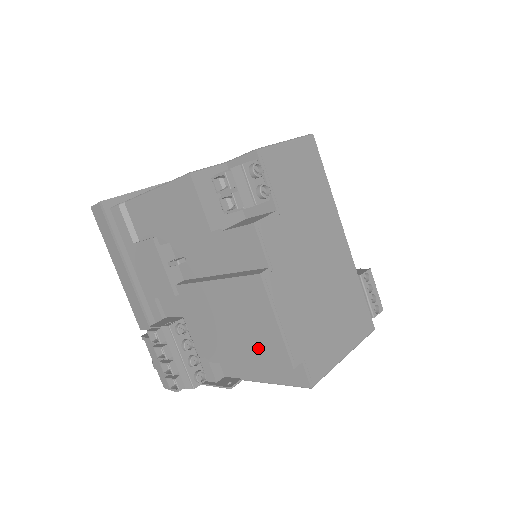
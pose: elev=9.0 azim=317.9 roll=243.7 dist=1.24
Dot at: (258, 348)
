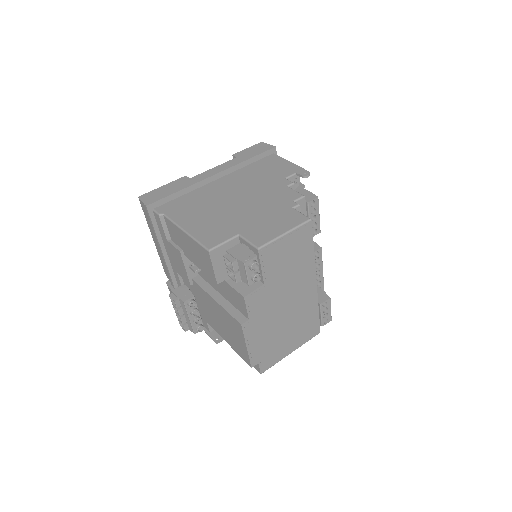
Dot at: (235, 345)
